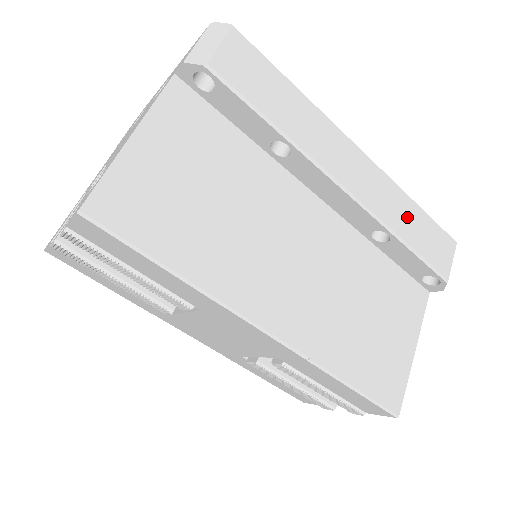
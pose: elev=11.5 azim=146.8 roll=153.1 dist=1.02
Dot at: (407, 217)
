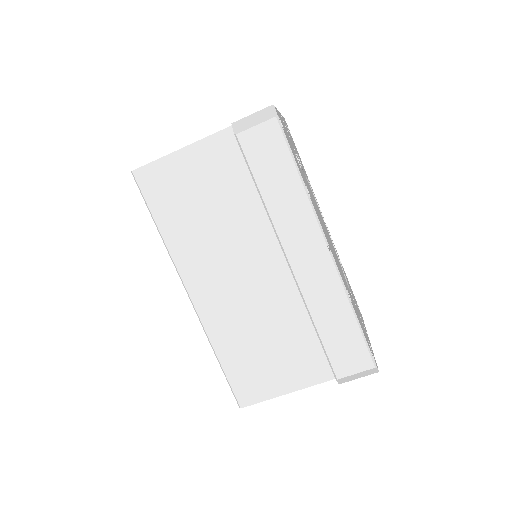
Dot at: (334, 315)
